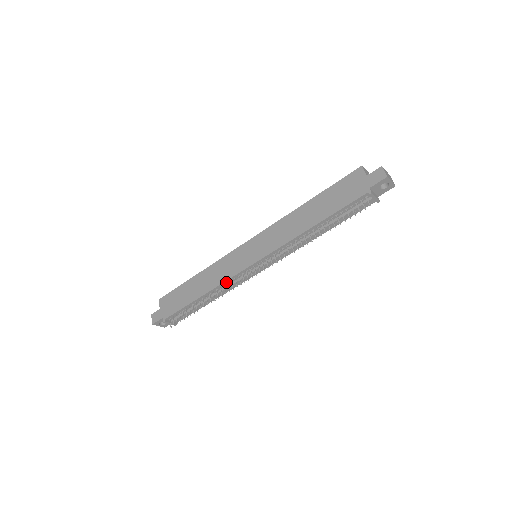
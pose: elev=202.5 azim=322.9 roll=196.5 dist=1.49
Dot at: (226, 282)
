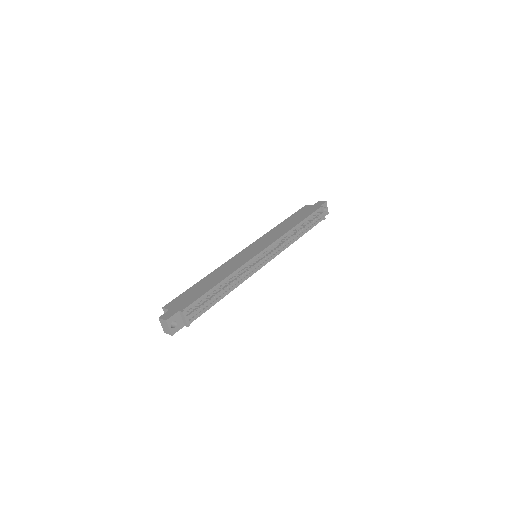
Dot at: (241, 268)
